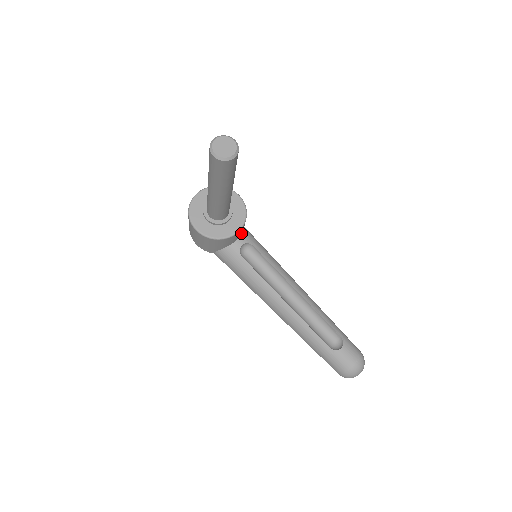
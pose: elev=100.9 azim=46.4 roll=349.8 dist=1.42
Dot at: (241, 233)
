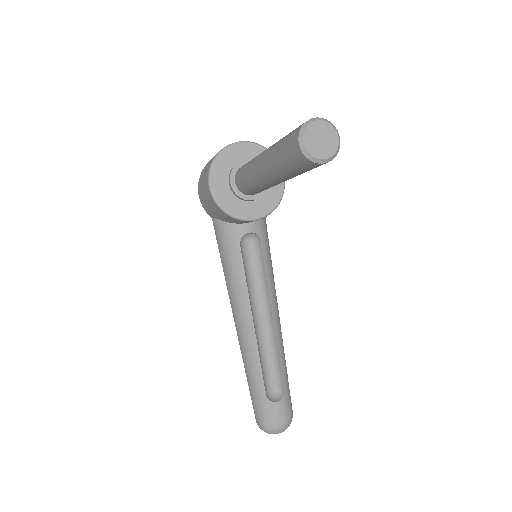
Dot at: occluded
